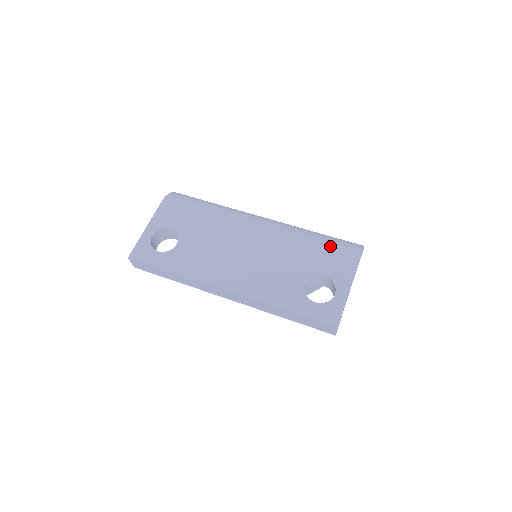
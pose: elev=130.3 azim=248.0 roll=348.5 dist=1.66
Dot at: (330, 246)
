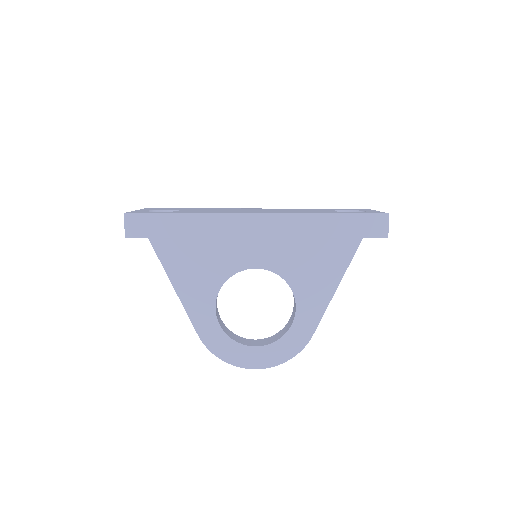
Dot at: occluded
